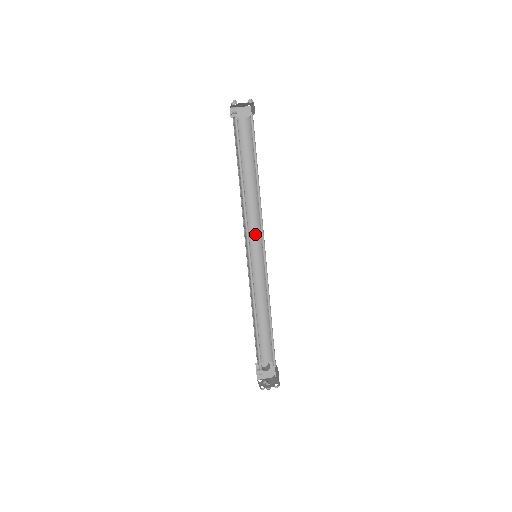
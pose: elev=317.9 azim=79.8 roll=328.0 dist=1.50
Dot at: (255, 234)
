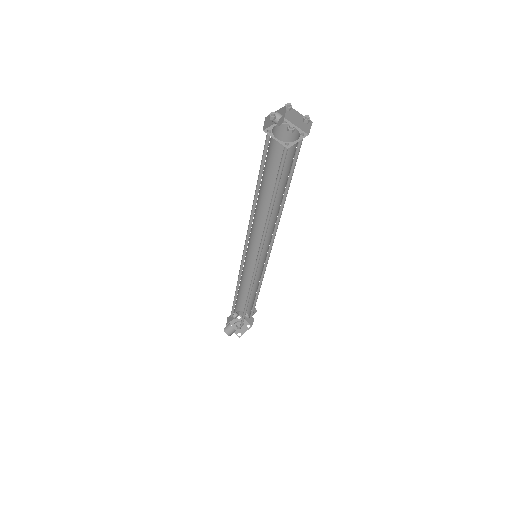
Dot at: (268, 238)
